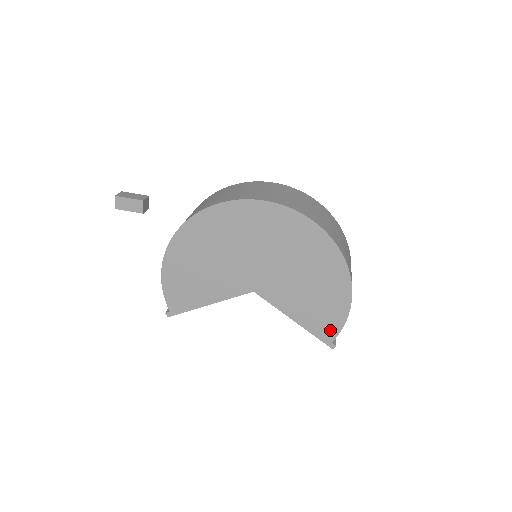
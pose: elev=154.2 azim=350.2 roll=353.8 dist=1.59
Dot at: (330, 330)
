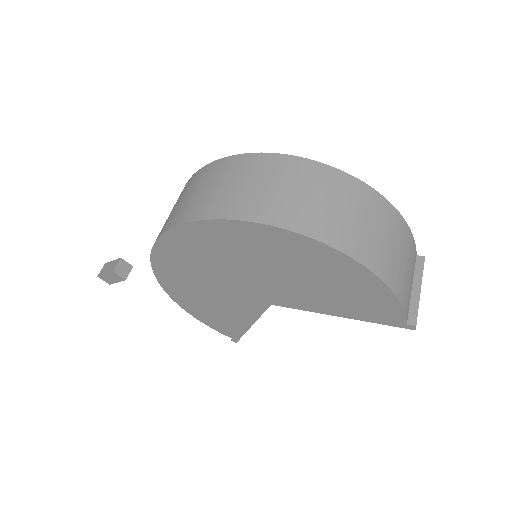
Dot at: (390, 314)
